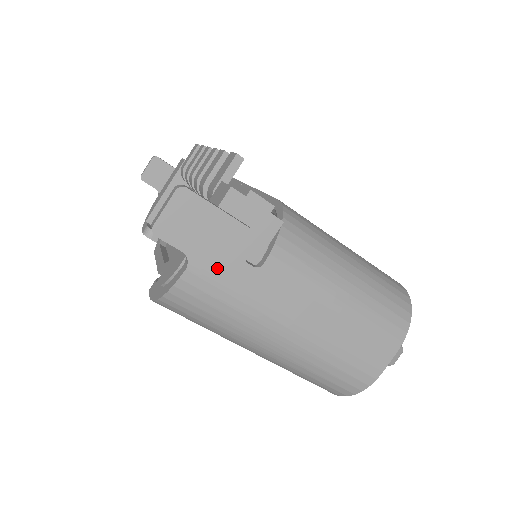
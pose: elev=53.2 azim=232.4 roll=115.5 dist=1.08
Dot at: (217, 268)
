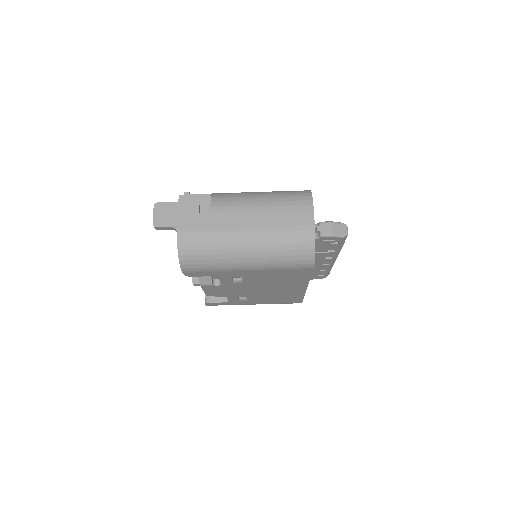
Dot at: (190, 225)
